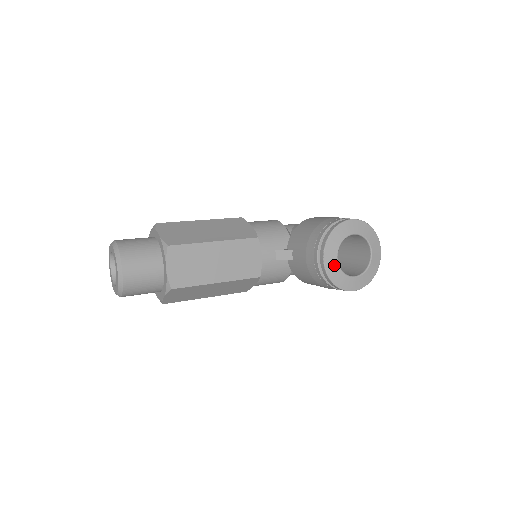
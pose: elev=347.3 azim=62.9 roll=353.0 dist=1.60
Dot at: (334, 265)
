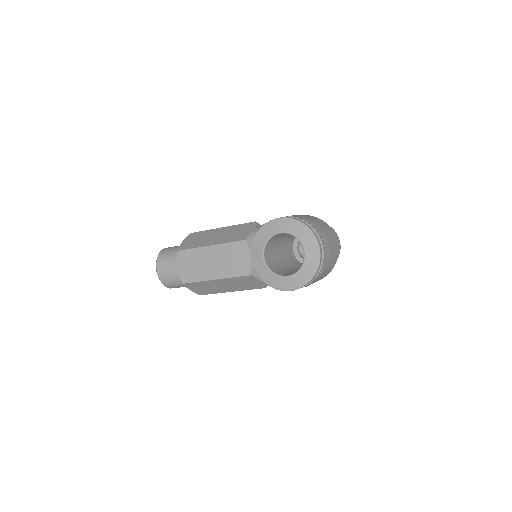
Dot at: (261, 265)
